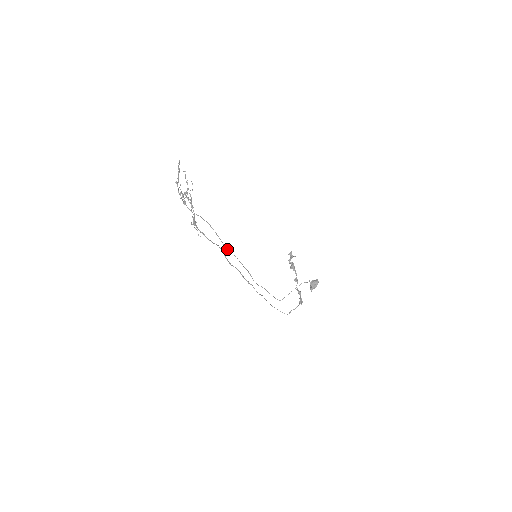
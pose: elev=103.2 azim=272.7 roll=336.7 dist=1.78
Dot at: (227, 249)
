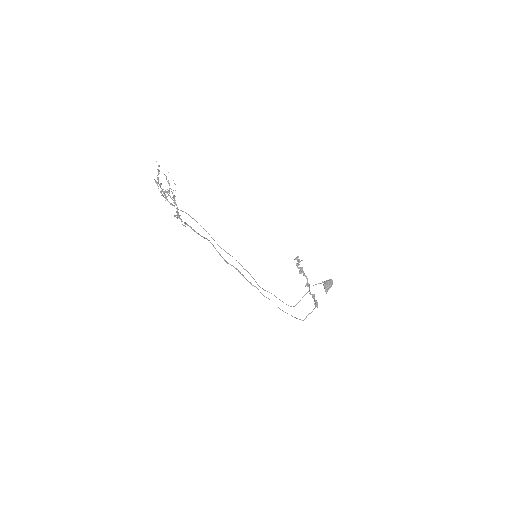
Dot at: (221, 248)
